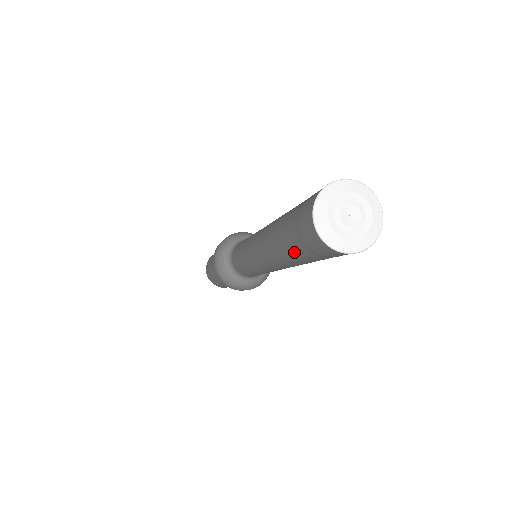
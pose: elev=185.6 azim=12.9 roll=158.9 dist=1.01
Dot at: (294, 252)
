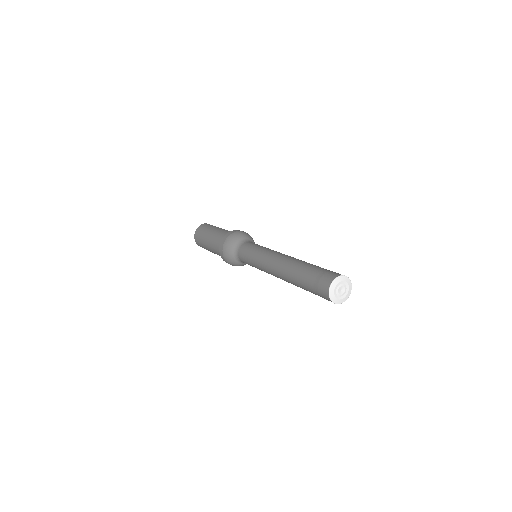
Dot at: (306, 287)
